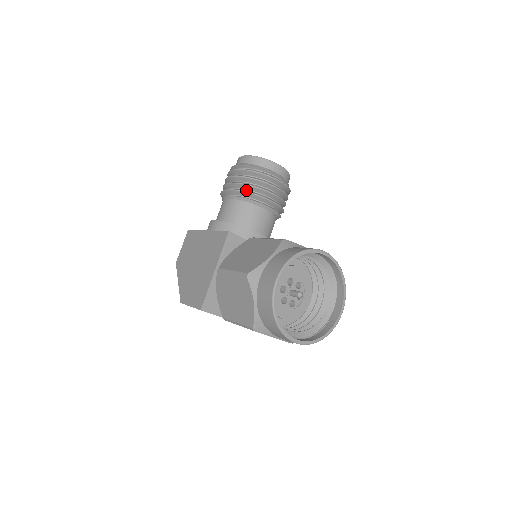
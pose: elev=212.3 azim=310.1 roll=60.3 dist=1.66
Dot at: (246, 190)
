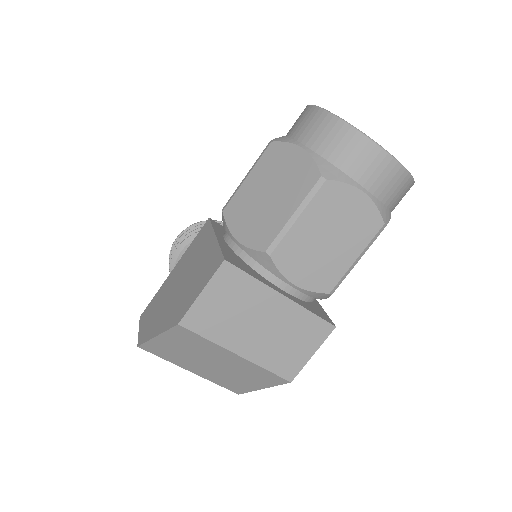
Dot at: occluded
